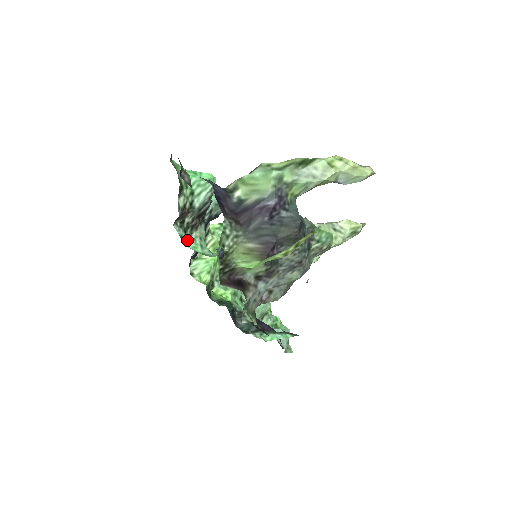
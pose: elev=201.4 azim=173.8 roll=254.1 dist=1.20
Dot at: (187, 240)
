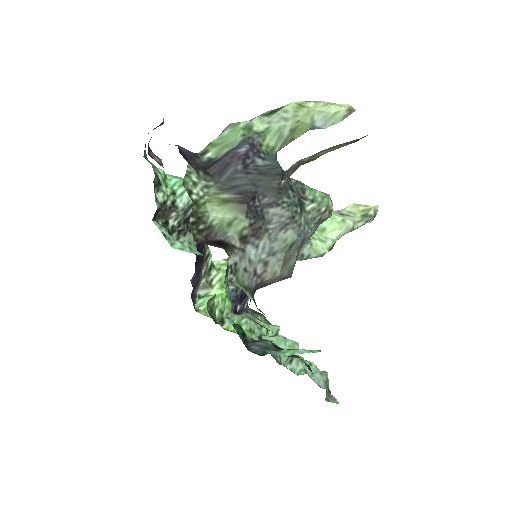
Dot at: (173, 242)
